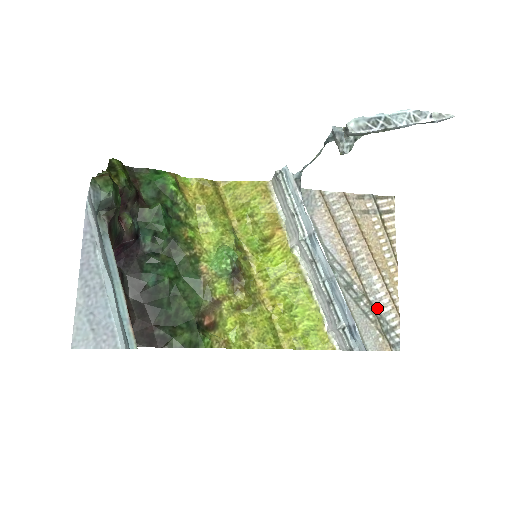
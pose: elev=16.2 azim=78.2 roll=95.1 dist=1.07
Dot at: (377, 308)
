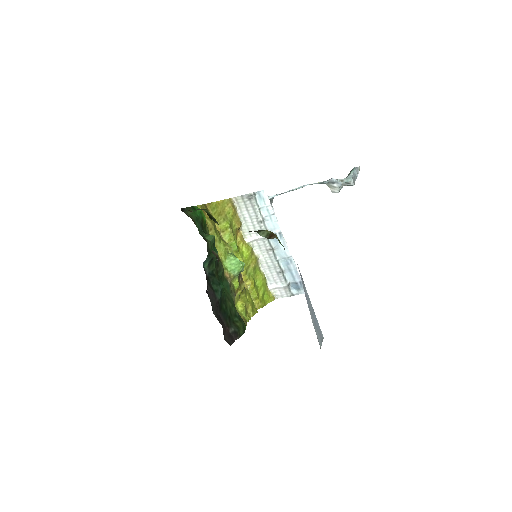
Dot at: occluded
